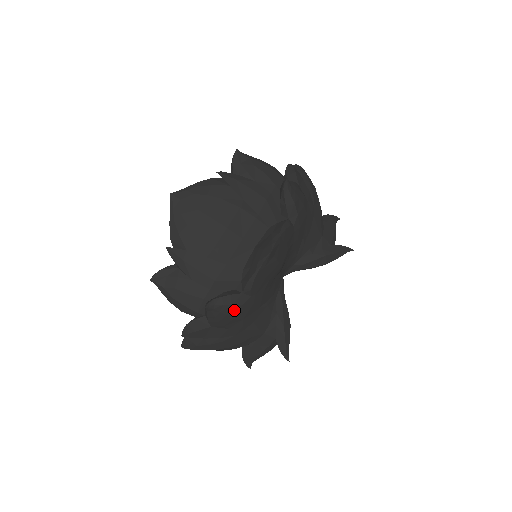
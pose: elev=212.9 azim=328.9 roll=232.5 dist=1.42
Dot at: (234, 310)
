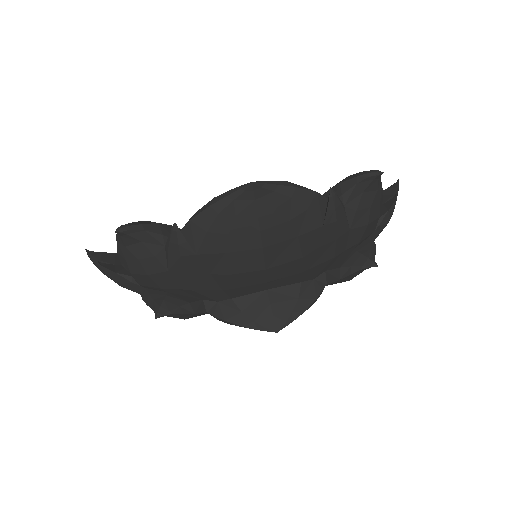
Dot at: occluded
